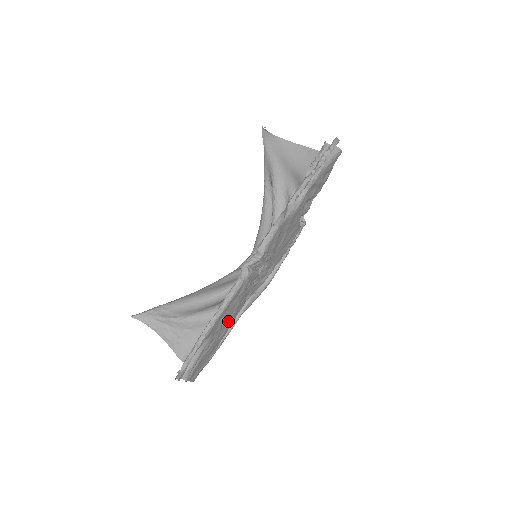
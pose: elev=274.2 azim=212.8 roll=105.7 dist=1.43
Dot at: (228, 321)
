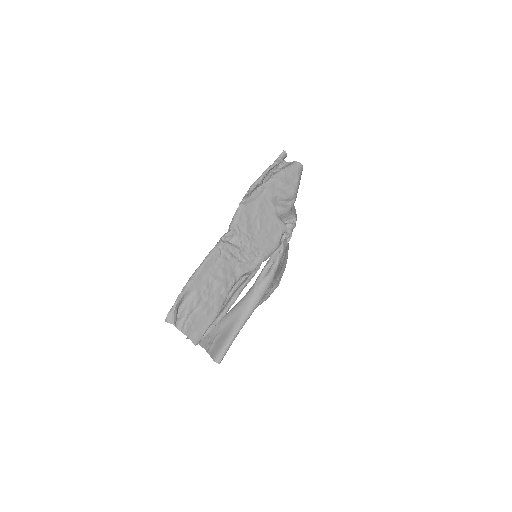
Dot at: (216, 287)
